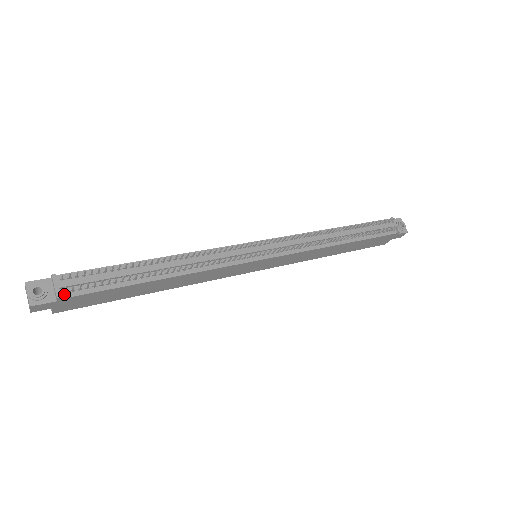
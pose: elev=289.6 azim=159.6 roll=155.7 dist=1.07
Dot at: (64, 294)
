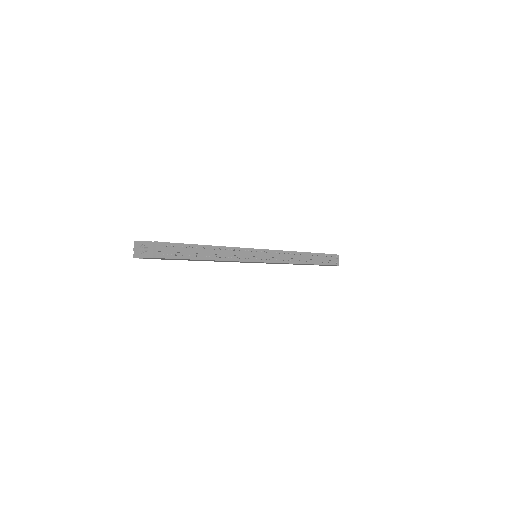
Dot at: (159, 255)
